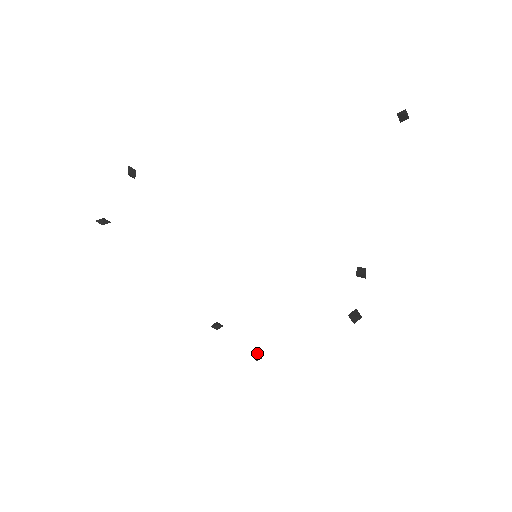
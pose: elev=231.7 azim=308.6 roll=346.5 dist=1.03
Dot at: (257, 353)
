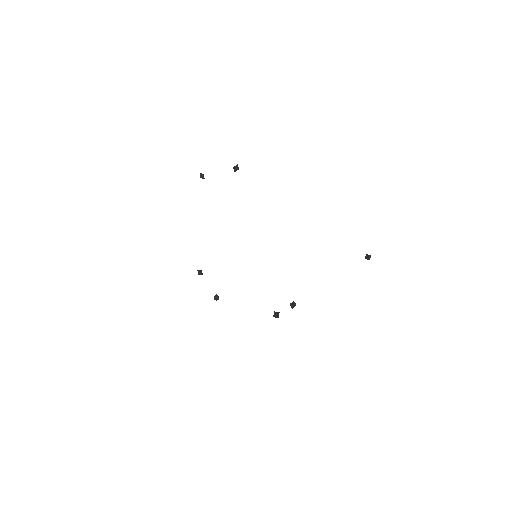
Dot at: (218, 296)
